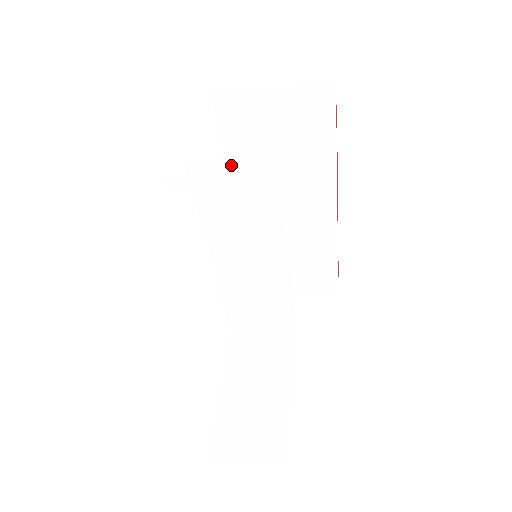
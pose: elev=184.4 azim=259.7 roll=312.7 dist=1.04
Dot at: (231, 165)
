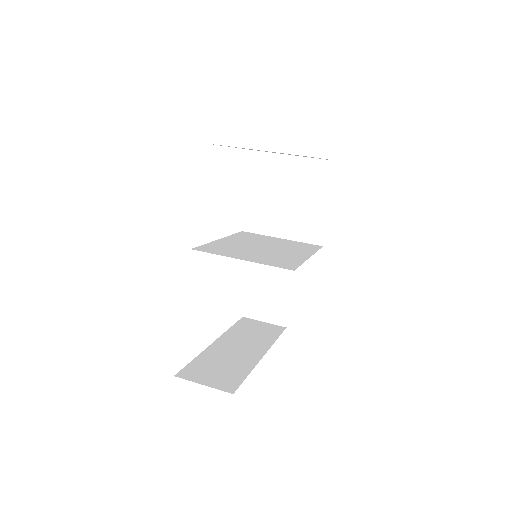
Dot at: (224, 254)
